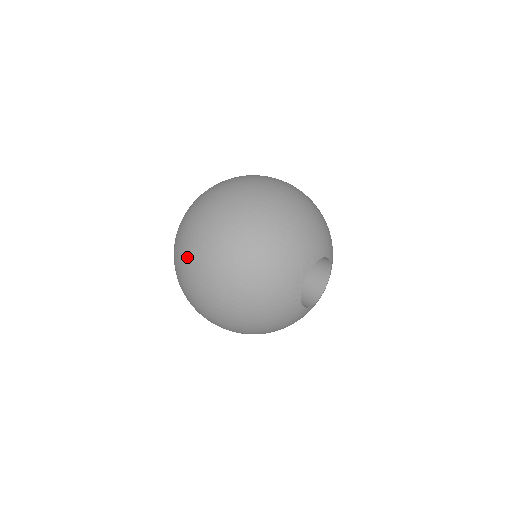
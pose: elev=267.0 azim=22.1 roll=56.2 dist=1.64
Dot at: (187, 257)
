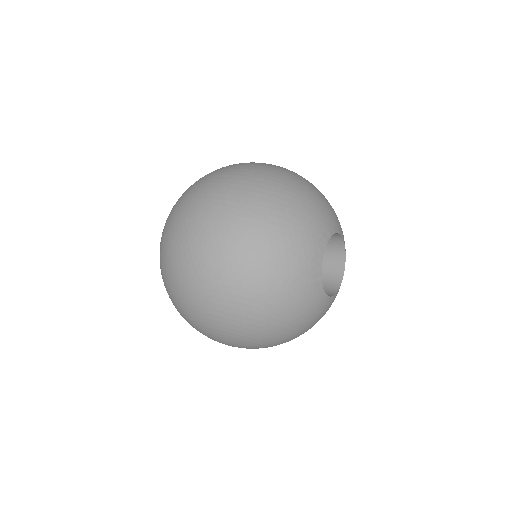
Dot at: (179, 250)
